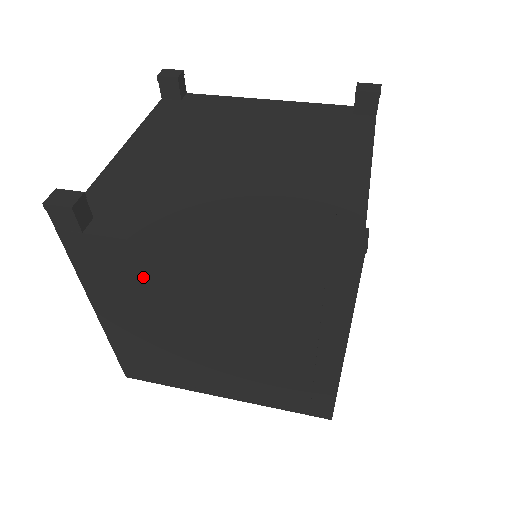
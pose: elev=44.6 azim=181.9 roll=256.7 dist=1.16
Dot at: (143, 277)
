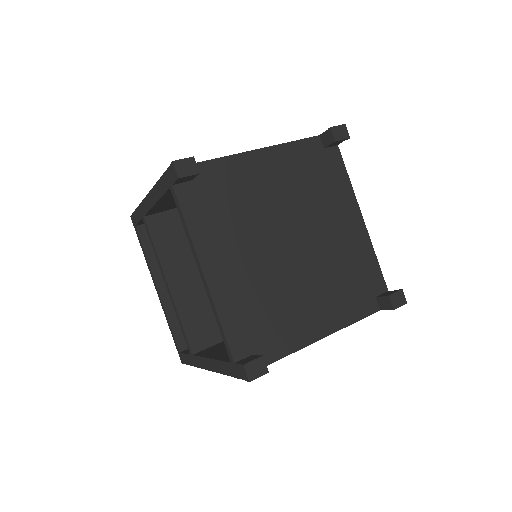
Dot at: occluded
